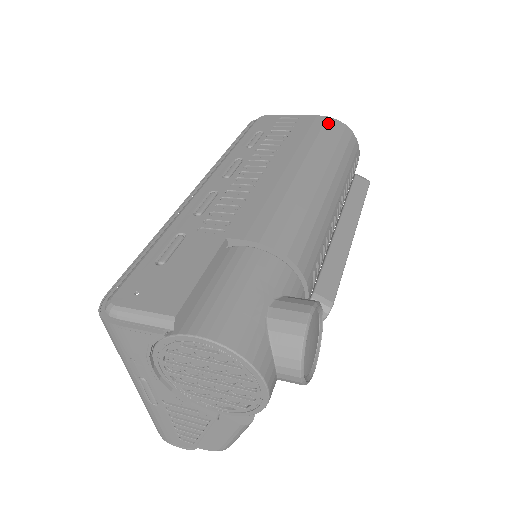
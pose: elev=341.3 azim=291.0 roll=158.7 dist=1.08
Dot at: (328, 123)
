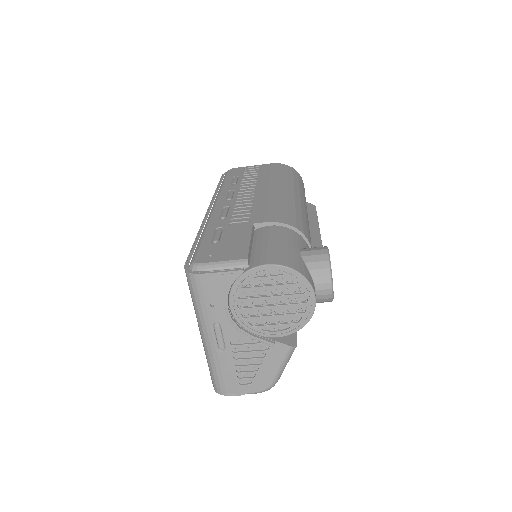
Dot at: (281, 166)
